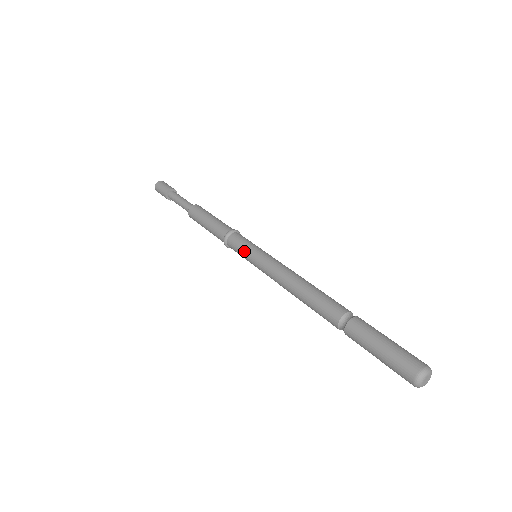
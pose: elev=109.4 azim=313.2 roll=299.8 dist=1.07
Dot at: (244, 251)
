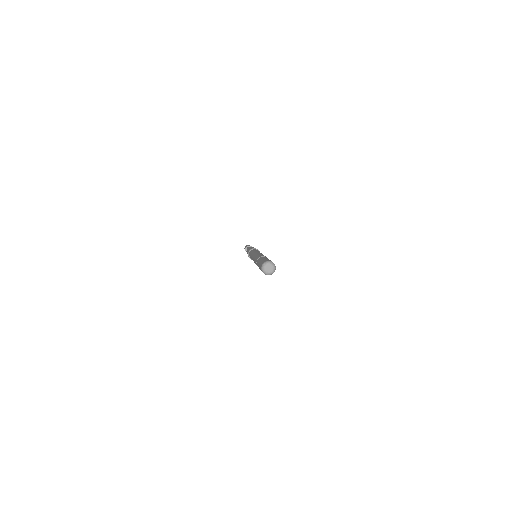
Dot at: occluded
